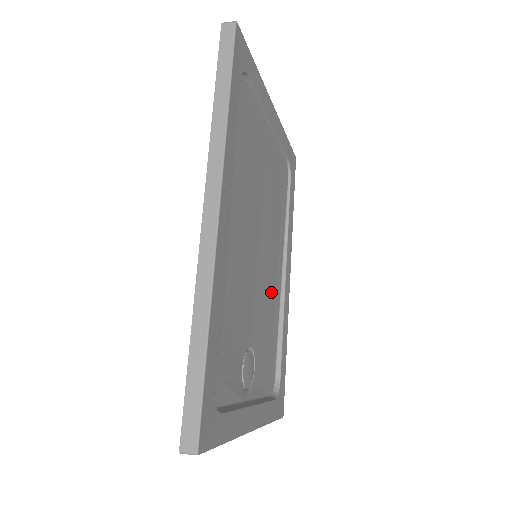
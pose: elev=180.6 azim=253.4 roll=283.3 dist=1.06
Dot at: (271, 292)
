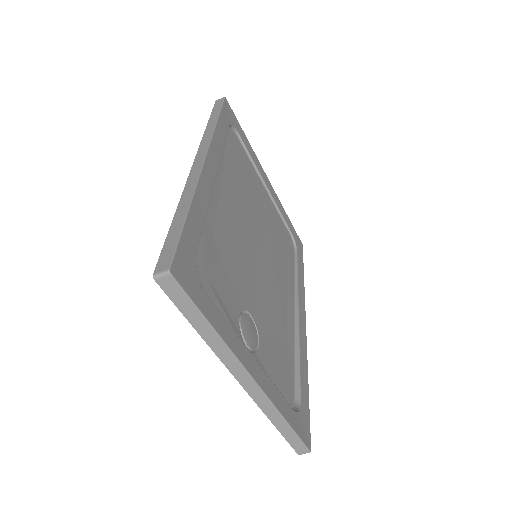
Dot at: (280, 309)
